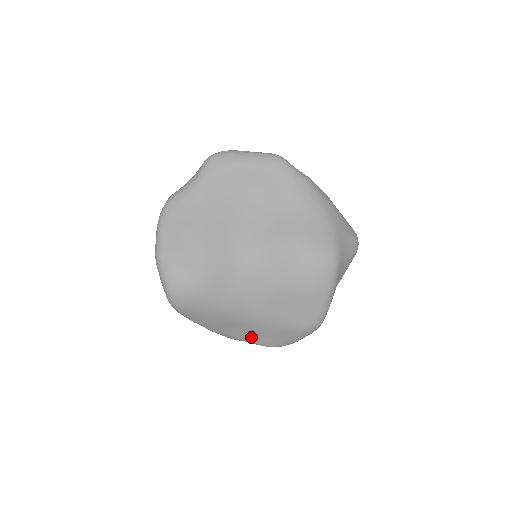
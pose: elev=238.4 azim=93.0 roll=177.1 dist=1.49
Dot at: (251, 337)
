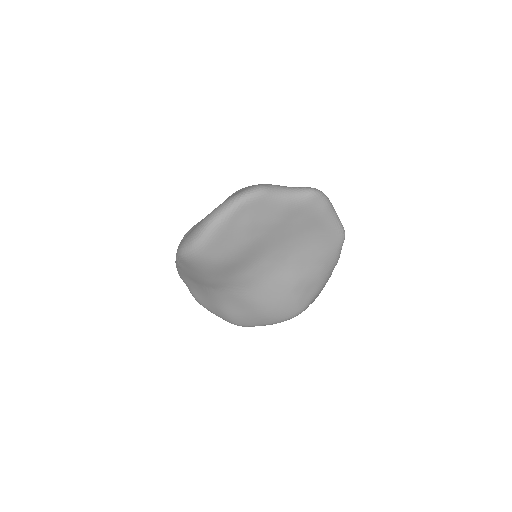
Dot at: (194, 290)
